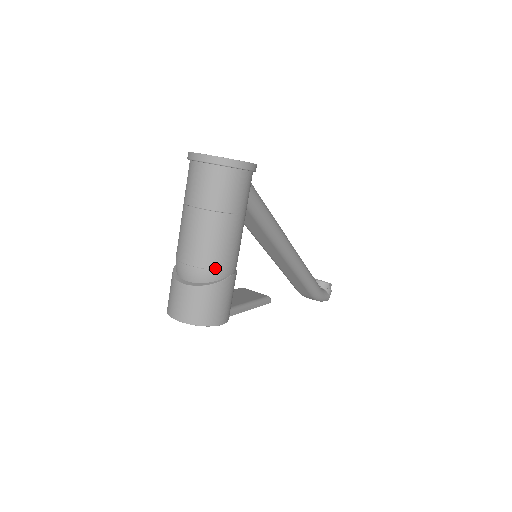
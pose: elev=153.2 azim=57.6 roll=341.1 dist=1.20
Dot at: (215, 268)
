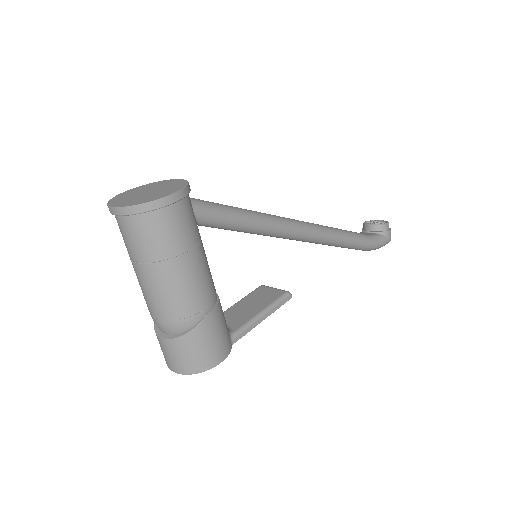
Dot at: (183, 317)
